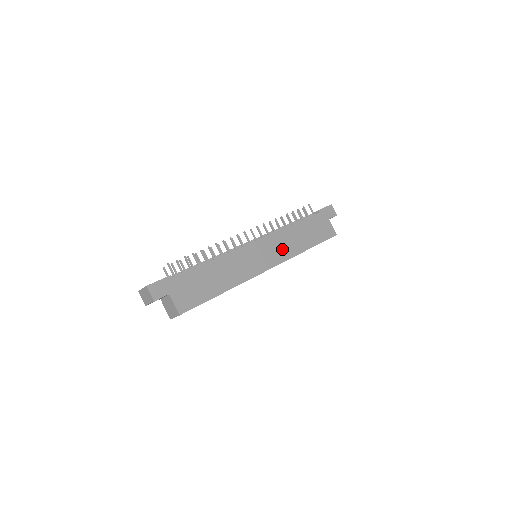
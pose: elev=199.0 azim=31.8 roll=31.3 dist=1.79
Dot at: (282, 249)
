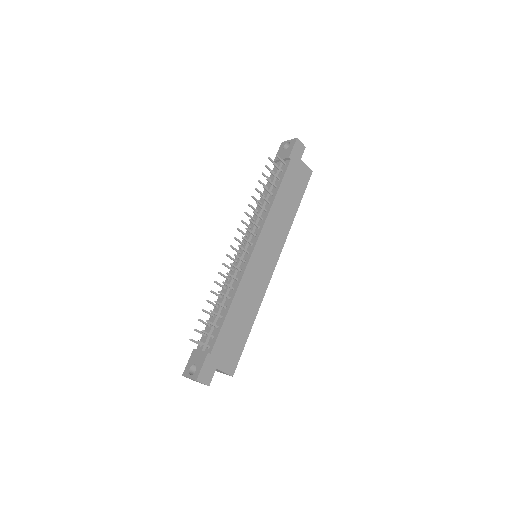
Dot at: (277, 234)
